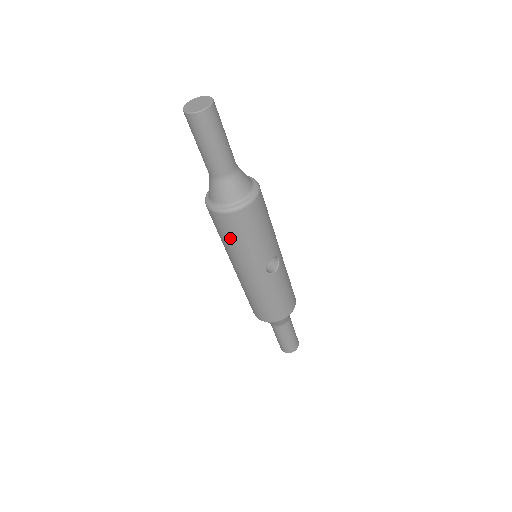
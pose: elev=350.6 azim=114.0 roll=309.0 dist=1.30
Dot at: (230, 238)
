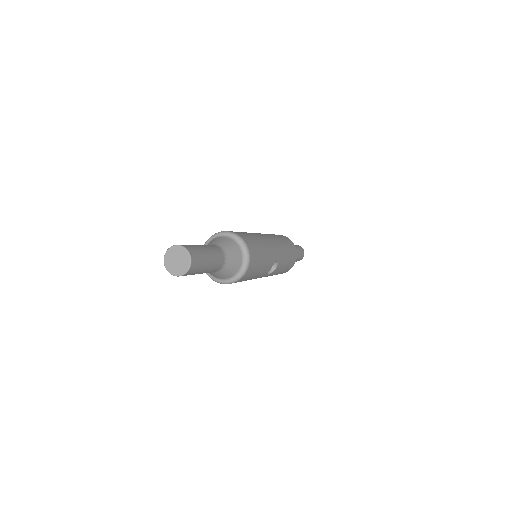
Dot at: occluded
